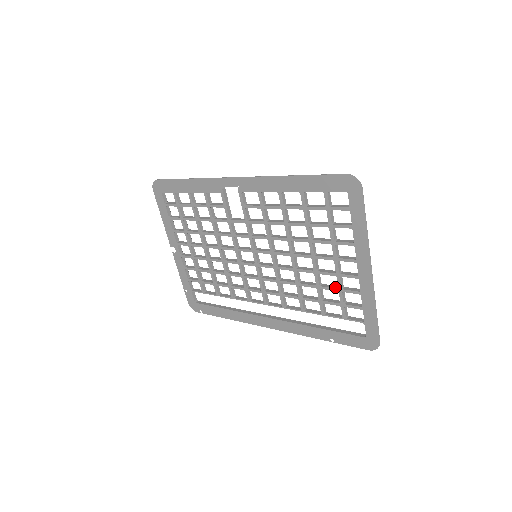
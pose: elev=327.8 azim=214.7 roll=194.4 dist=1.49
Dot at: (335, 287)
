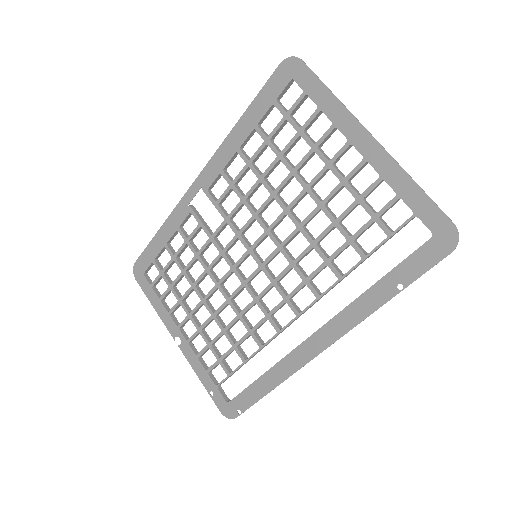
Dot at: (352, 203)
